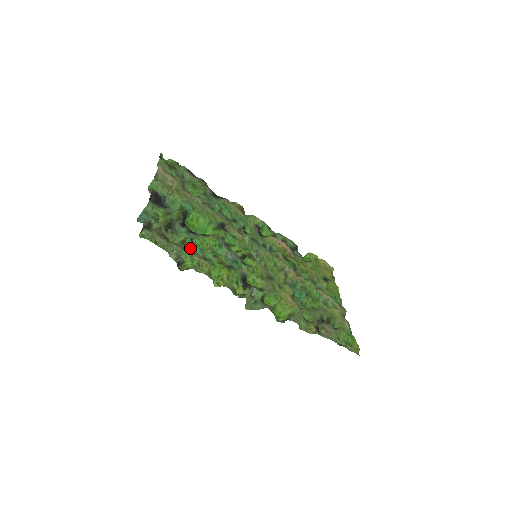
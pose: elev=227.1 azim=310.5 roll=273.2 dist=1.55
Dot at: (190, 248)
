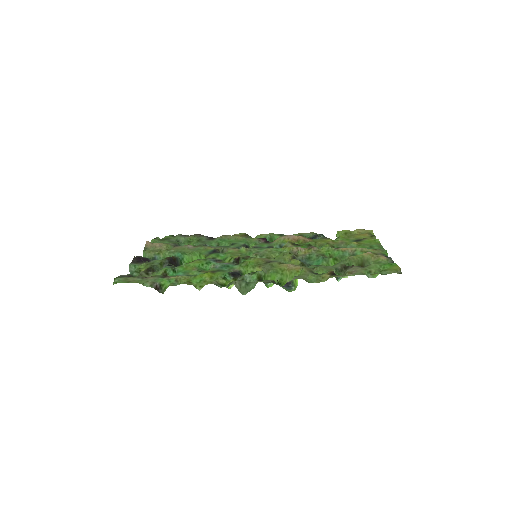
Dot at: occluded
